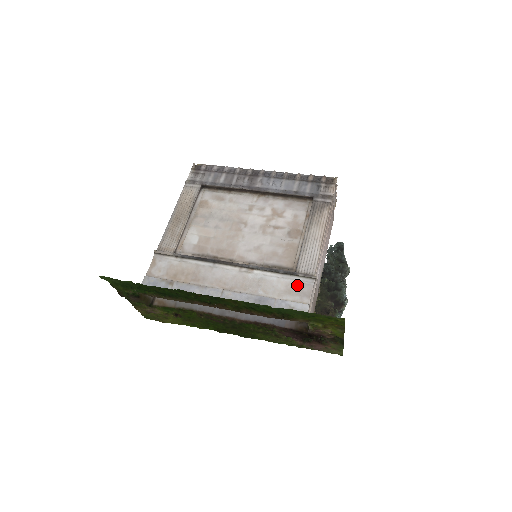
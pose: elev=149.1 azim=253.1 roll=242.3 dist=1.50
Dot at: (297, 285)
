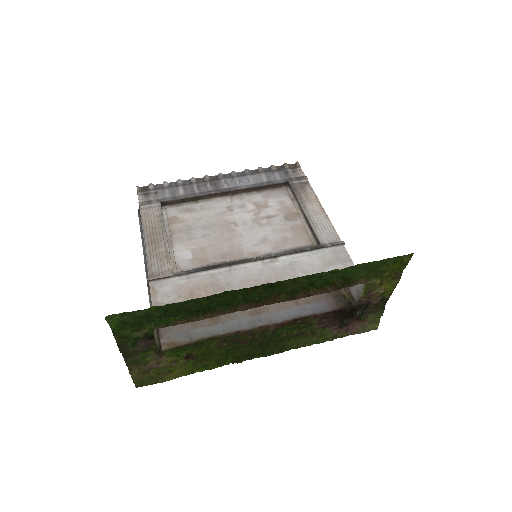
Dot at: (331, 255)
